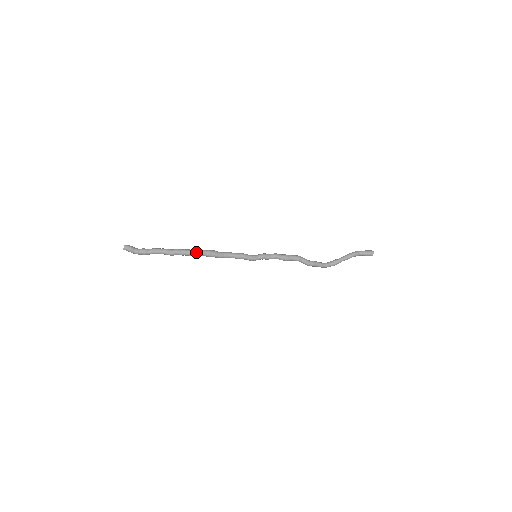
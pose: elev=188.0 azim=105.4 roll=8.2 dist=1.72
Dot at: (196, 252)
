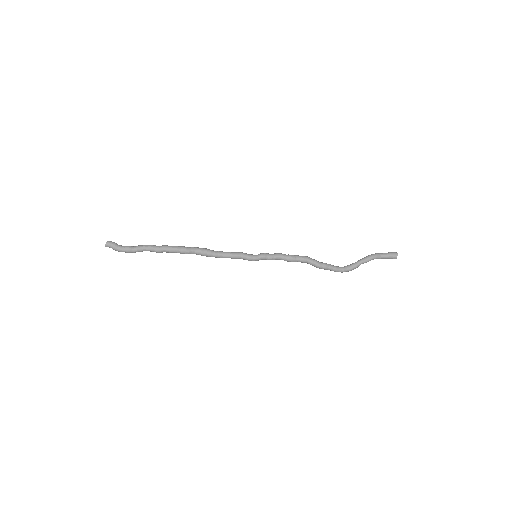
Dot at: (186, 248)
